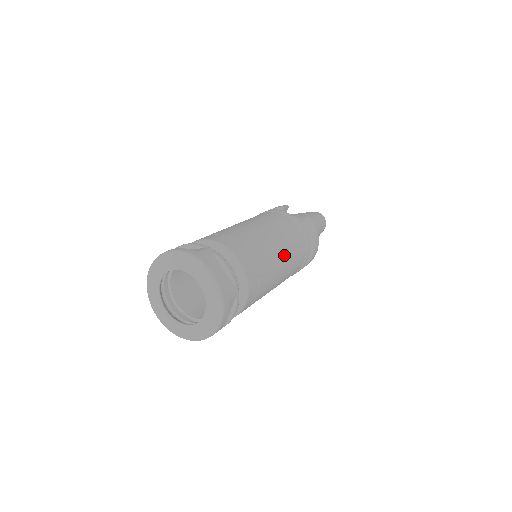
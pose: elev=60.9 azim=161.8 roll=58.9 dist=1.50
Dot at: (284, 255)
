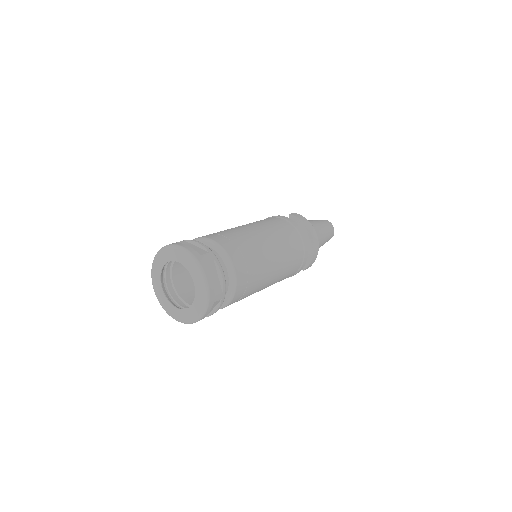
Dot at: (267, 234)
